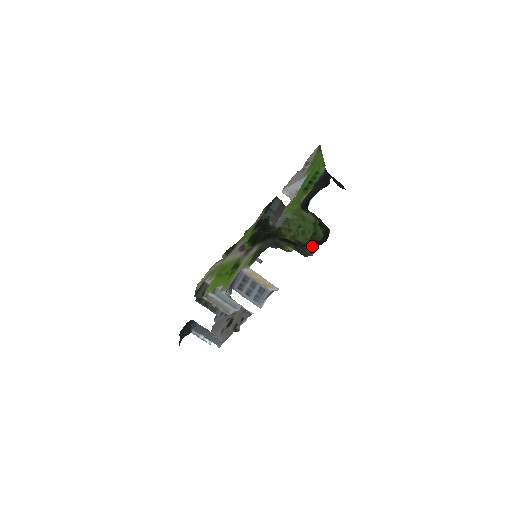
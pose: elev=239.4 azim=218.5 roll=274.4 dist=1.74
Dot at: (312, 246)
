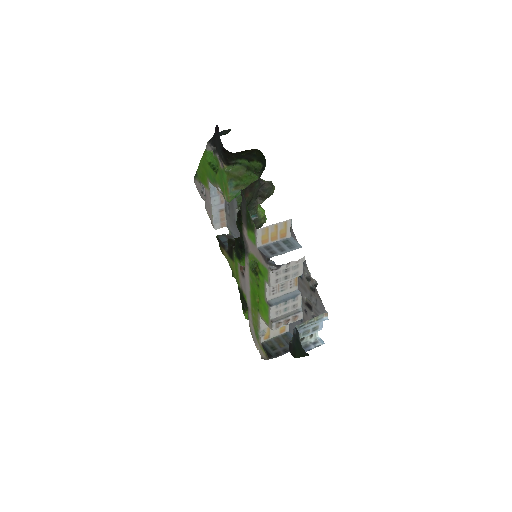
Dot at: occluded
